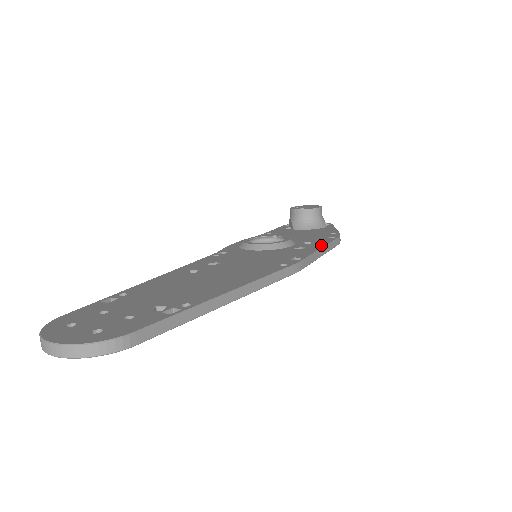
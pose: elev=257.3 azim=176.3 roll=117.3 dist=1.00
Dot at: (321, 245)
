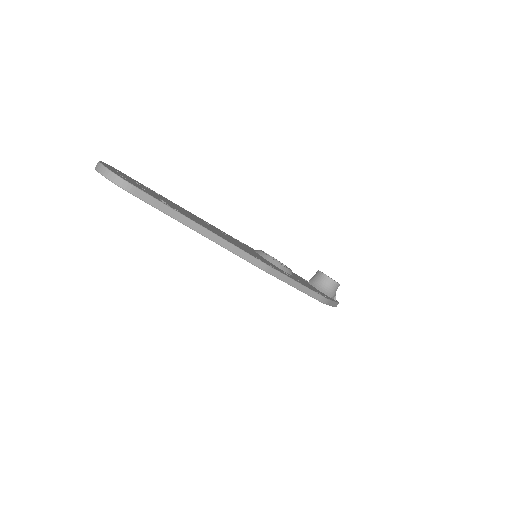
Dot at: (302, 284)
